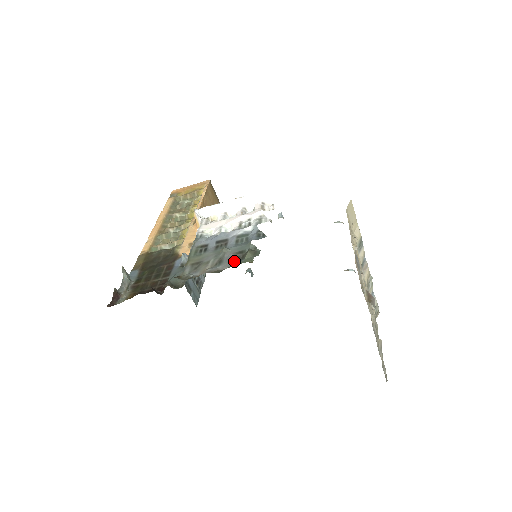
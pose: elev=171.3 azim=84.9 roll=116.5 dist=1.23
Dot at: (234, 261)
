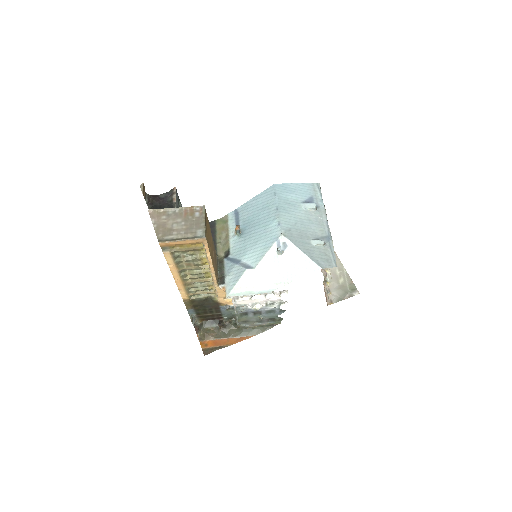
Dot at: (269, 321)
